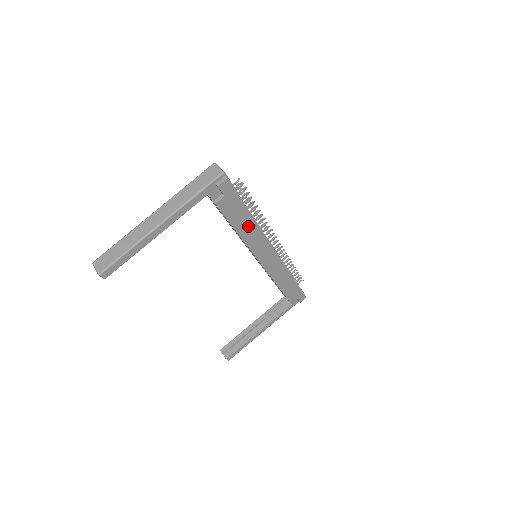
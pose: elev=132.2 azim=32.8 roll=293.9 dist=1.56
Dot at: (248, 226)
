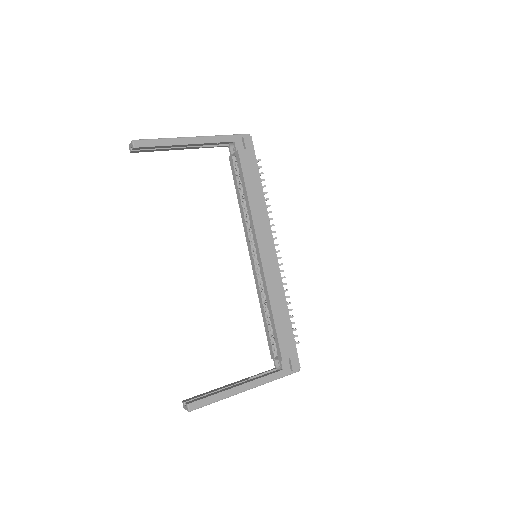
Dot at: (257, 196)
